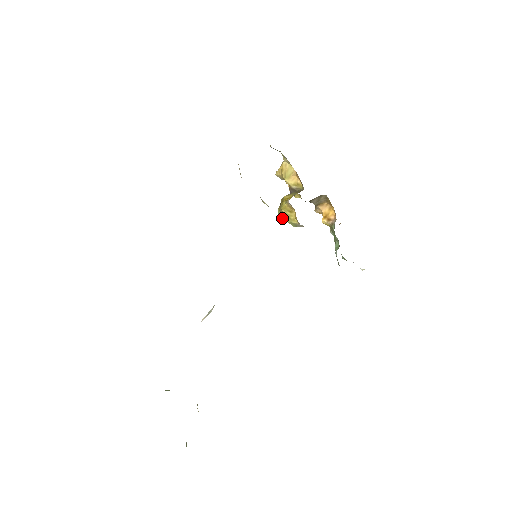
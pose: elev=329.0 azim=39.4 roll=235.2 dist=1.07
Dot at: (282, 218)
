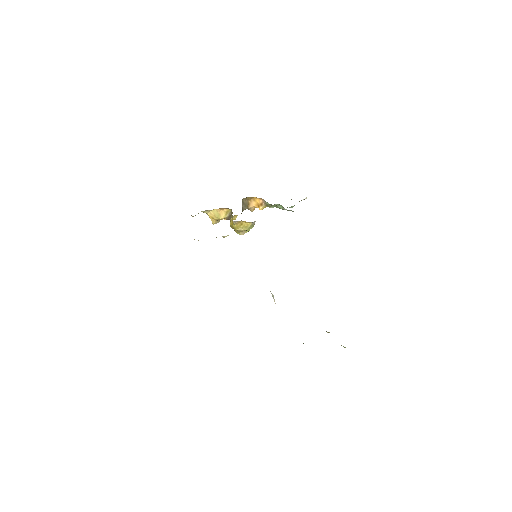
Dot at: occluded
